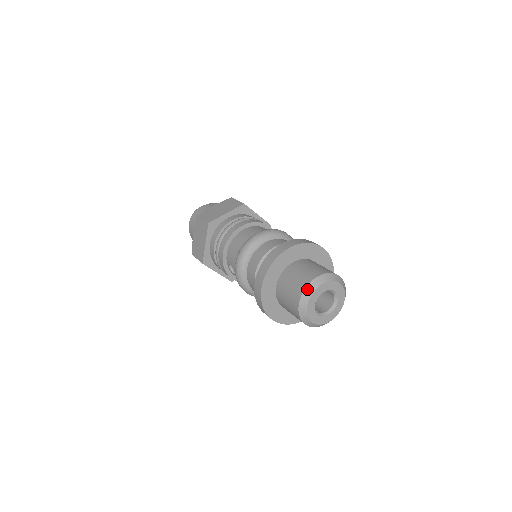
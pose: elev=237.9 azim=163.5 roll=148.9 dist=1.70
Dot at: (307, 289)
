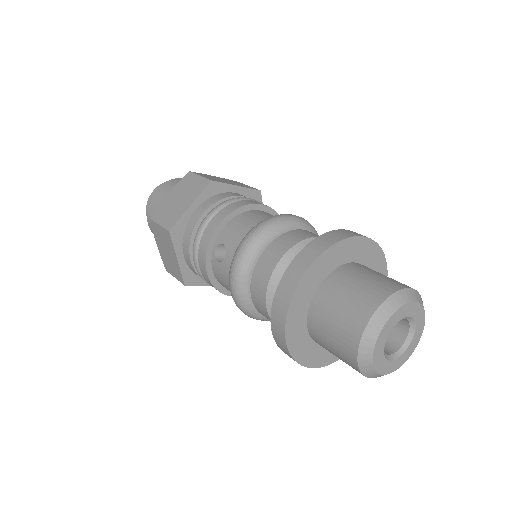
Dot at: (395, 296)
